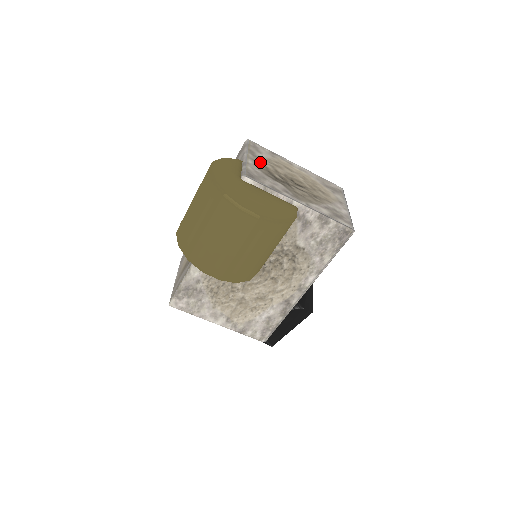
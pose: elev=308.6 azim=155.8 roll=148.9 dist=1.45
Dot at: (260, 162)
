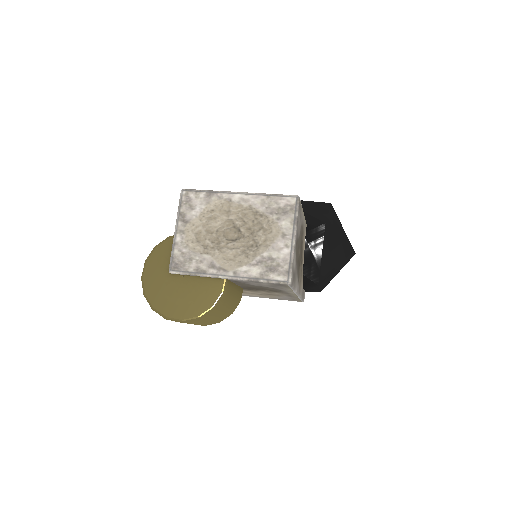
Dot at: (190, 230)
